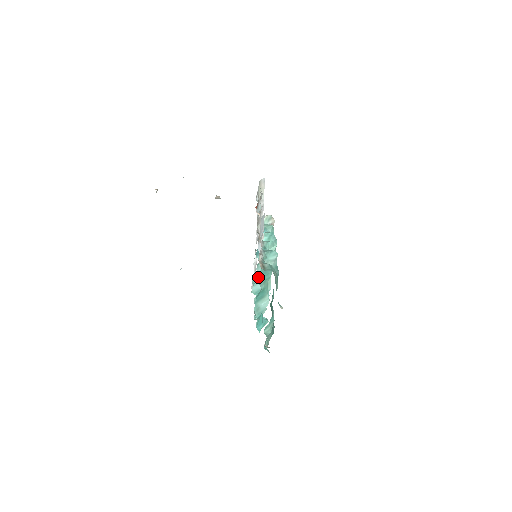
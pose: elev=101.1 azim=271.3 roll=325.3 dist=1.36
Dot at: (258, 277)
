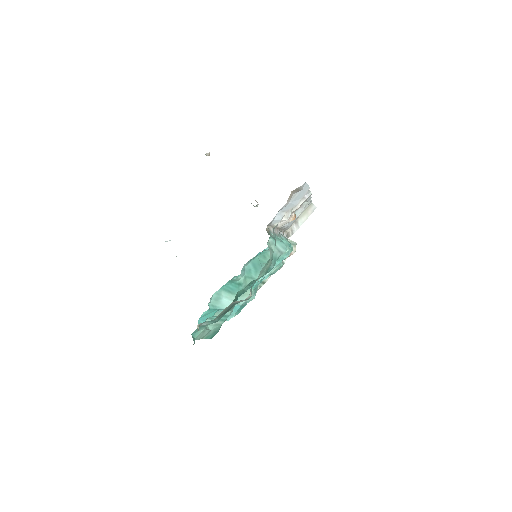
Dot at: occluded
